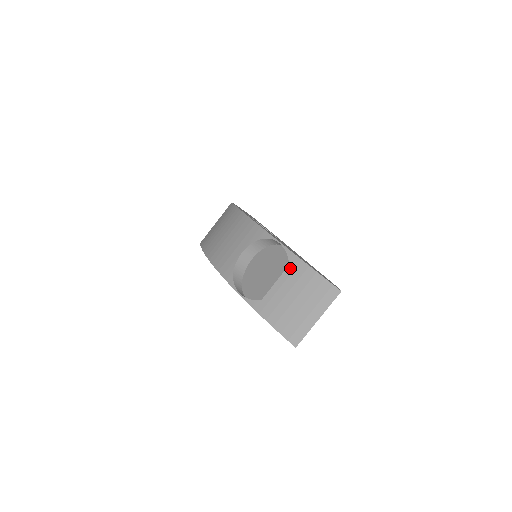
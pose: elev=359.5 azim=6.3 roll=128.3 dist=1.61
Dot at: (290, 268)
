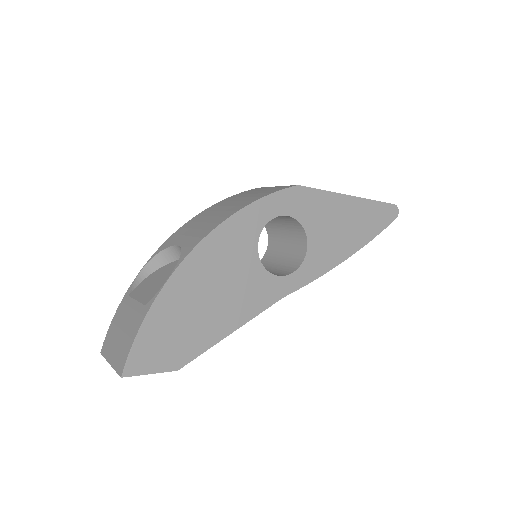
Dot at: (142, 308)
